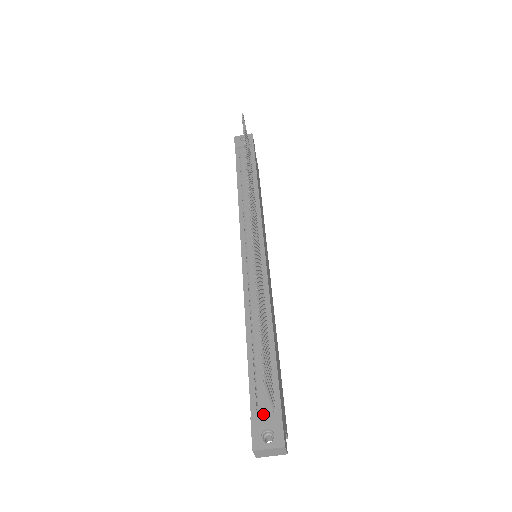
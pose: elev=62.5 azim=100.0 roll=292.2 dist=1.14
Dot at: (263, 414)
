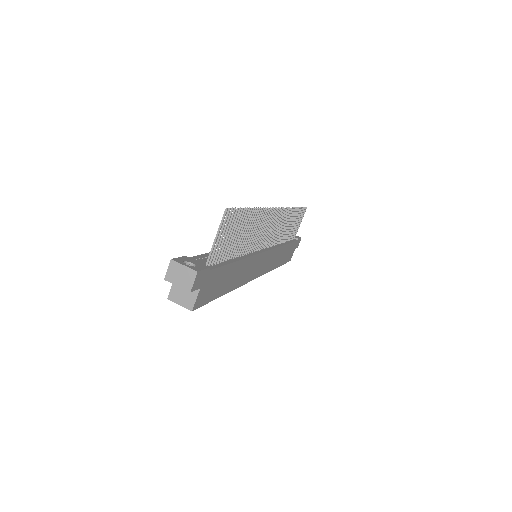
Dot at: occluded
